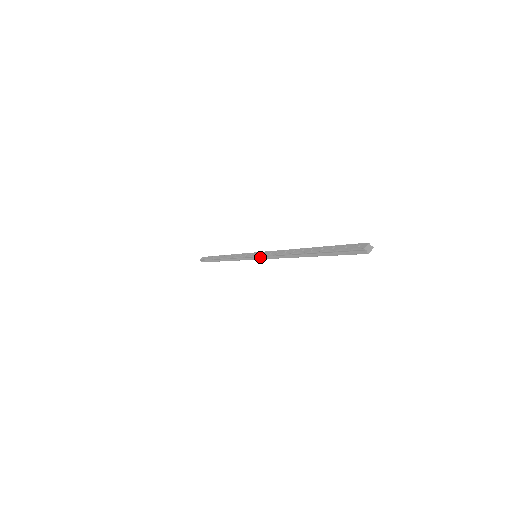
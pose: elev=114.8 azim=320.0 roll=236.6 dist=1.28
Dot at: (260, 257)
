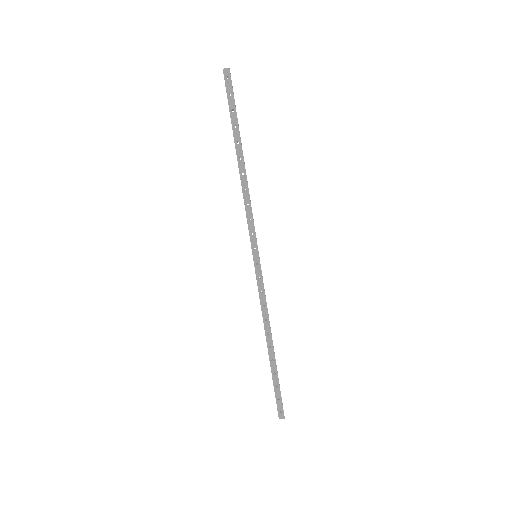
Dot at: (256, 270)
